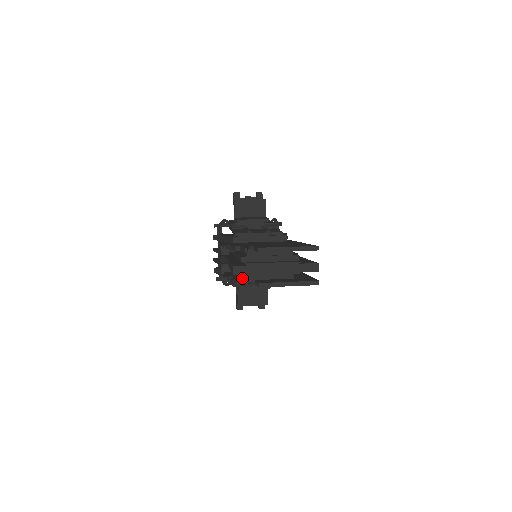
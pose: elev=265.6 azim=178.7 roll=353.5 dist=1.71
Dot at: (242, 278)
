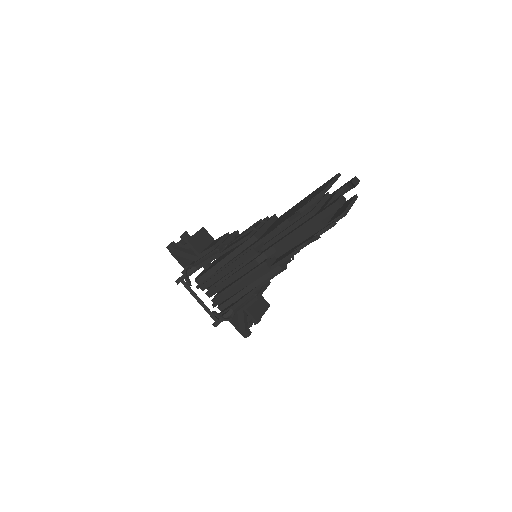
Dot at: (314, 235)
